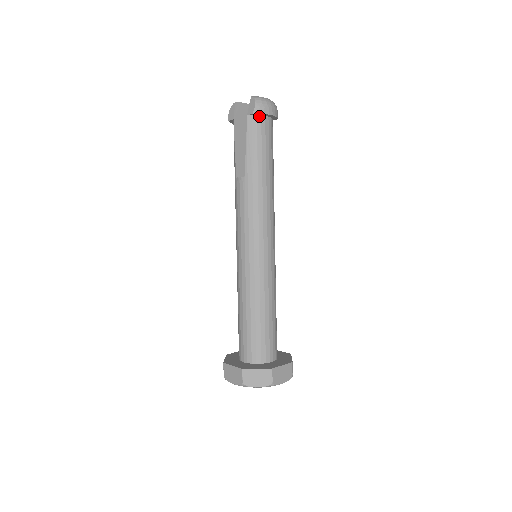
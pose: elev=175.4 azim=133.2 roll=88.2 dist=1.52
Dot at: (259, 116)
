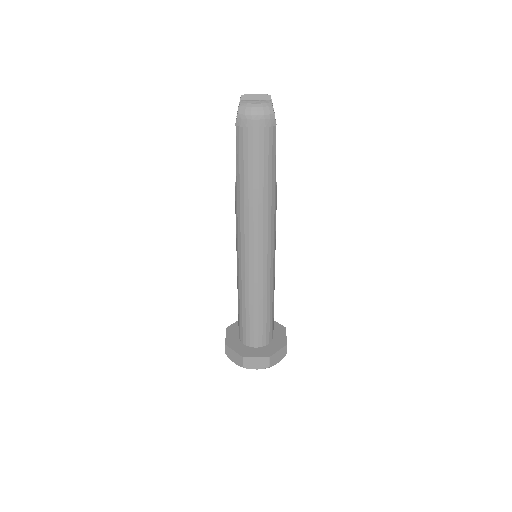
Dot at: occluded
